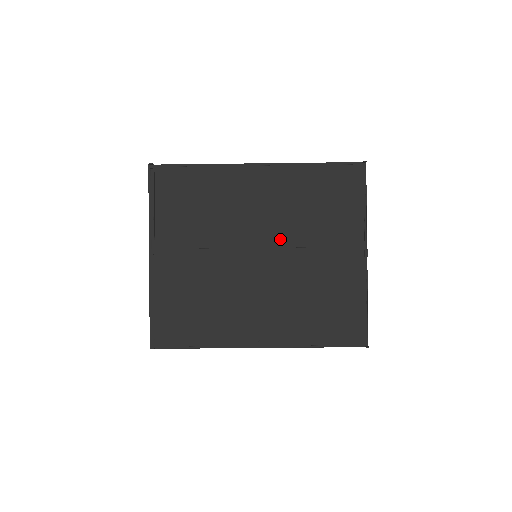
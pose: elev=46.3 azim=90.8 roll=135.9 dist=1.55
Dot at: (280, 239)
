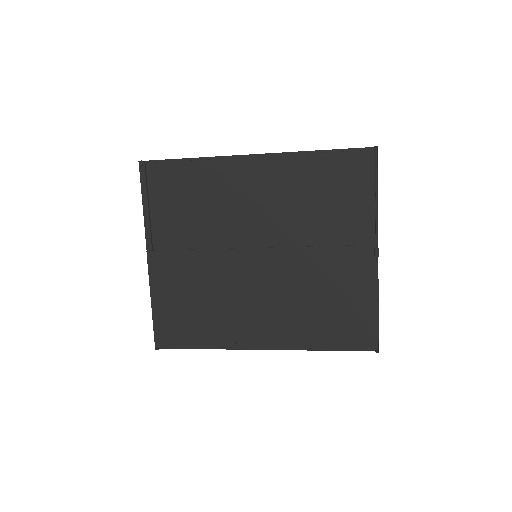
Dot at: (281, 237)
